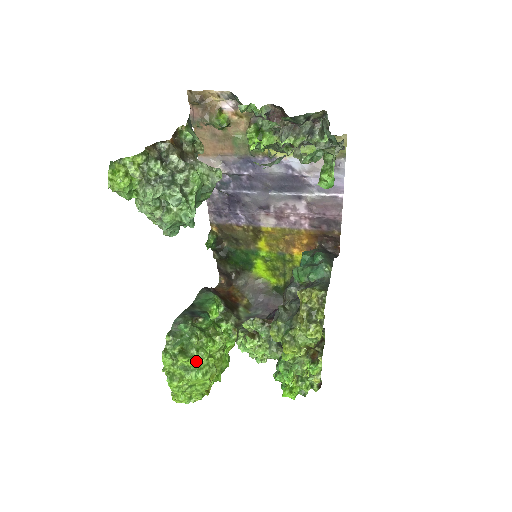
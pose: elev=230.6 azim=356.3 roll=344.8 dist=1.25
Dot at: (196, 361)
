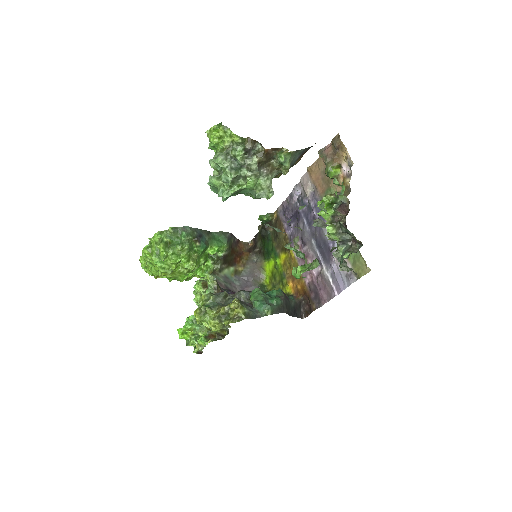
Dot at: (165, 257)
